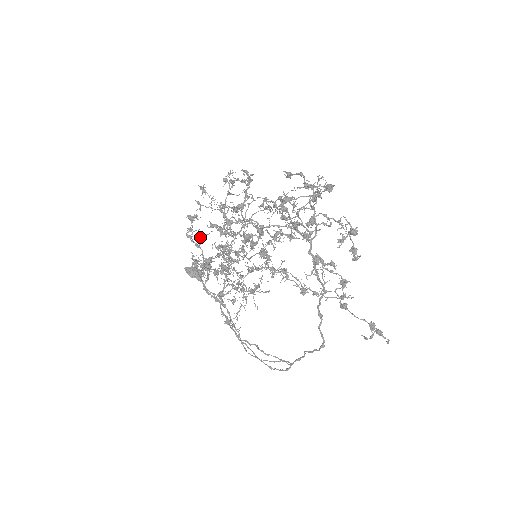
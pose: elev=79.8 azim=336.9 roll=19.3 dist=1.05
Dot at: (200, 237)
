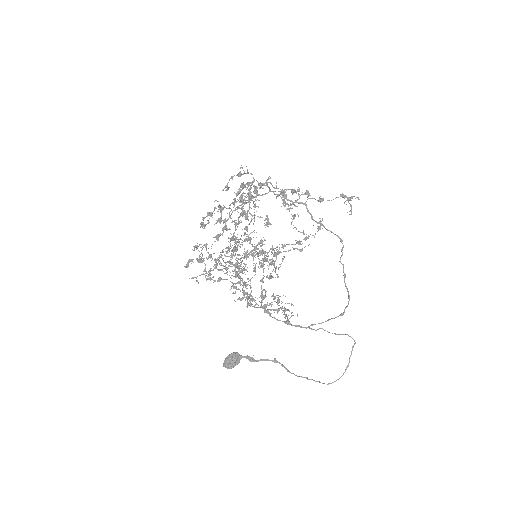
Dot at: (216, 264)
